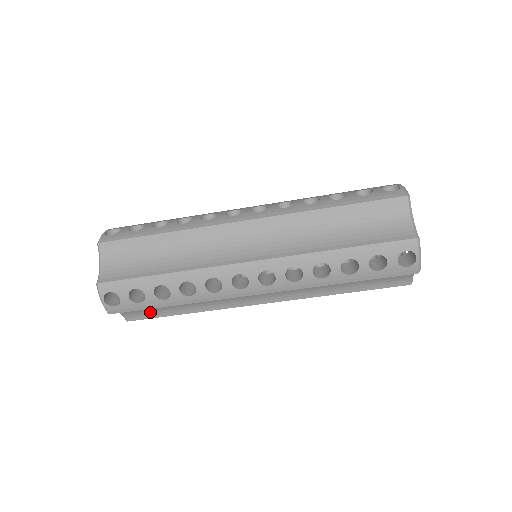
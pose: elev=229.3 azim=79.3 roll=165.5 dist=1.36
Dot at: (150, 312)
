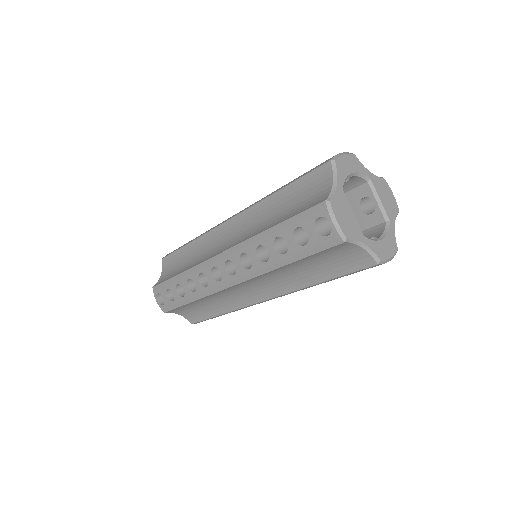
Dot at: occluded
